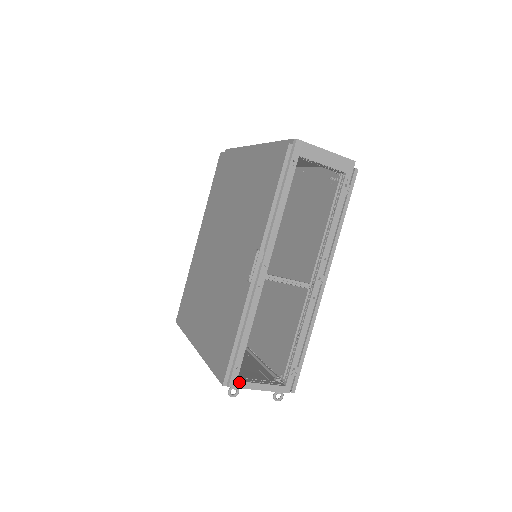
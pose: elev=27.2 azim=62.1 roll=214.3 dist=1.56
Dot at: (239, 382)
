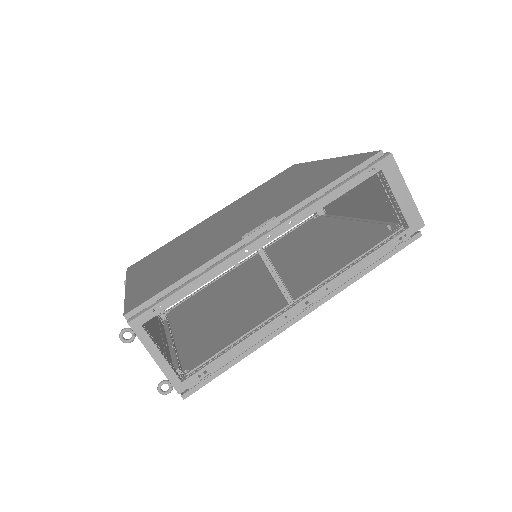
Dot at: (142, 329)
